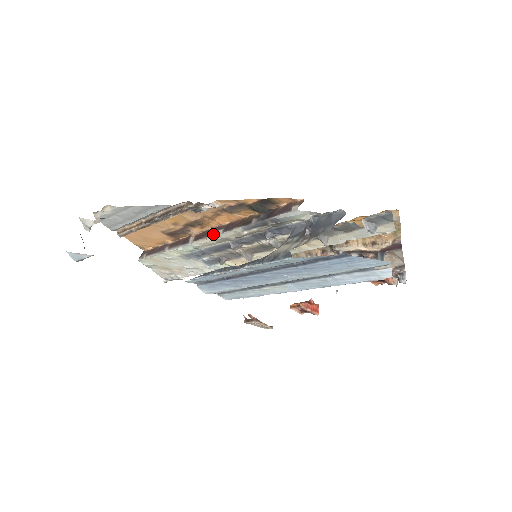
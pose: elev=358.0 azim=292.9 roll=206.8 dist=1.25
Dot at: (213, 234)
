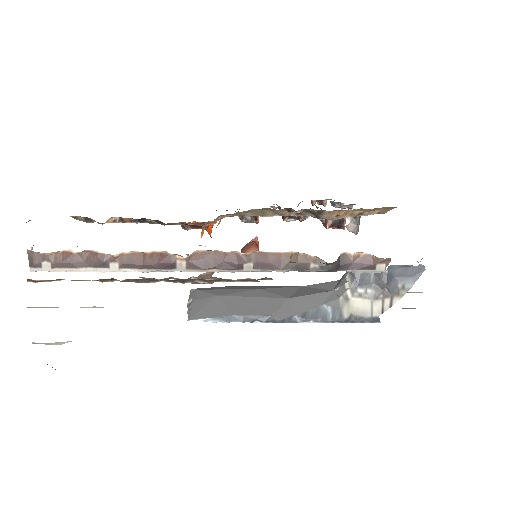
Dot at: (234, 269)
